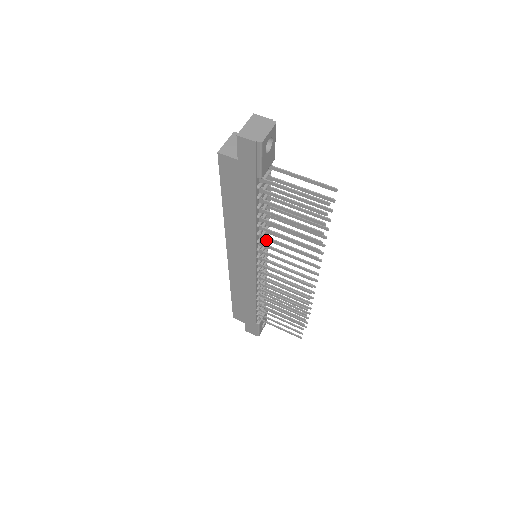
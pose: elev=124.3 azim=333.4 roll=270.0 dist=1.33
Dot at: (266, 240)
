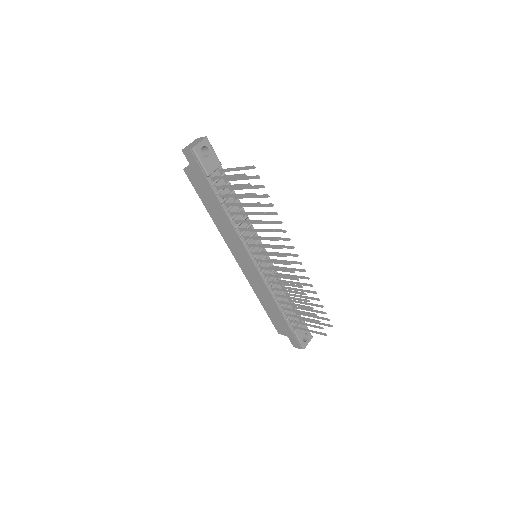
Dot at: occluded
